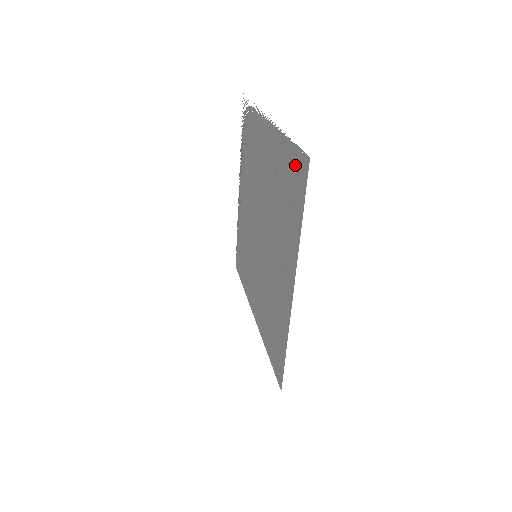
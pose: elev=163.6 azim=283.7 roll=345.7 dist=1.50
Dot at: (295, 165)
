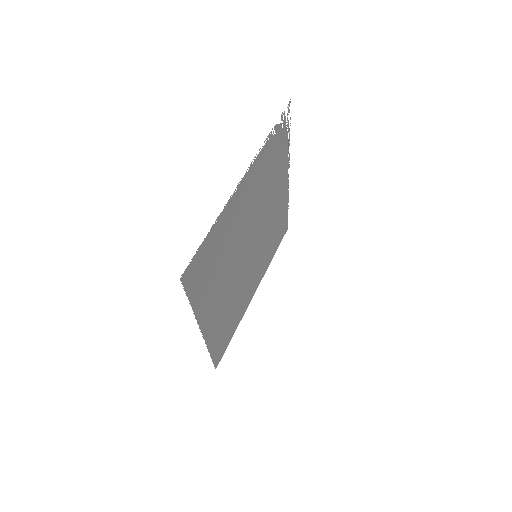
Dot at: (201, 259)
